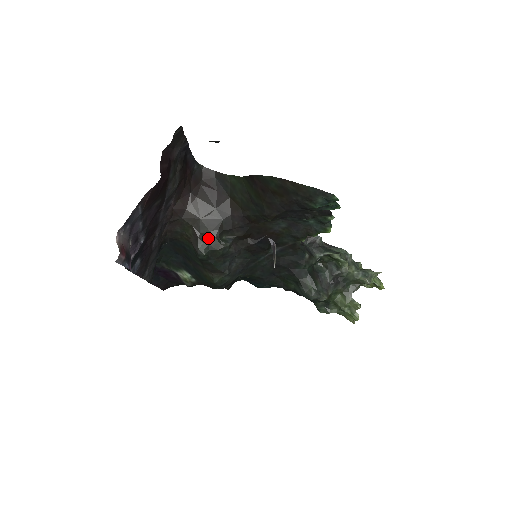
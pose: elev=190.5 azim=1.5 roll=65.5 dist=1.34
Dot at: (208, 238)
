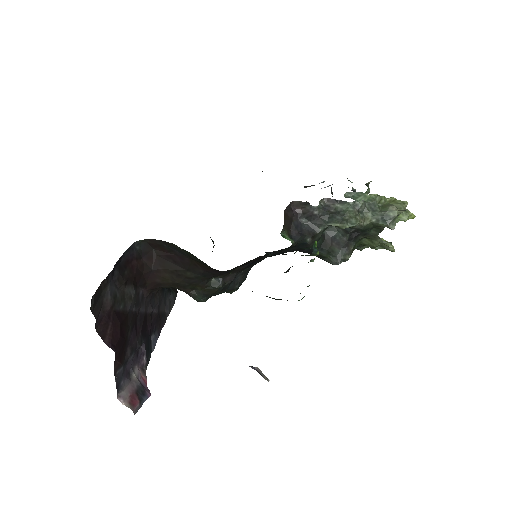
Dot at: (198, 290)
